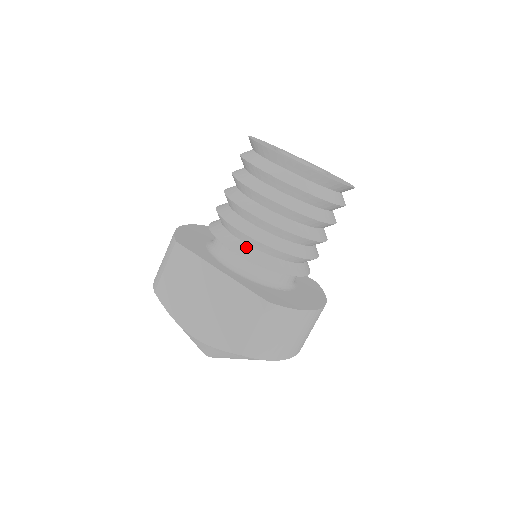
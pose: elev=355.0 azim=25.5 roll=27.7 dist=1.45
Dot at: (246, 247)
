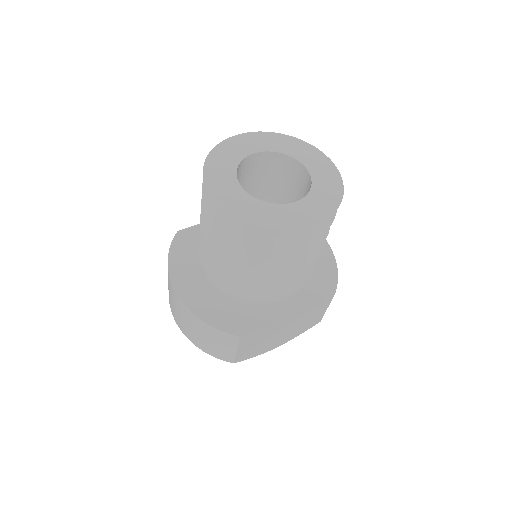
Dot at: occluded
